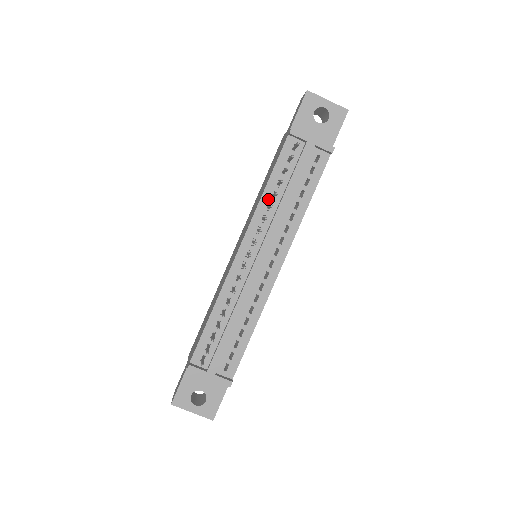
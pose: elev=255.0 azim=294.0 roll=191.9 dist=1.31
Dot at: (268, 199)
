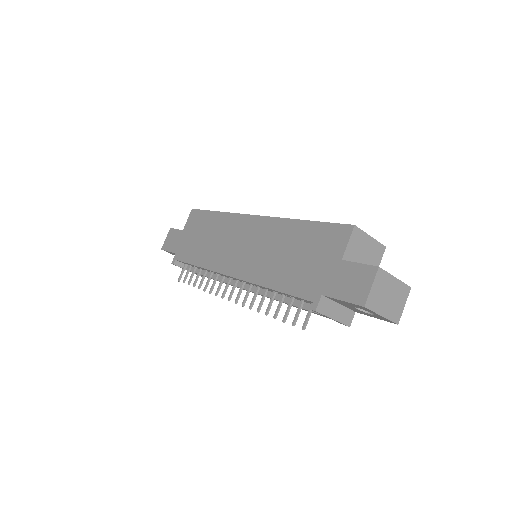
Dot at: (269, 289)
